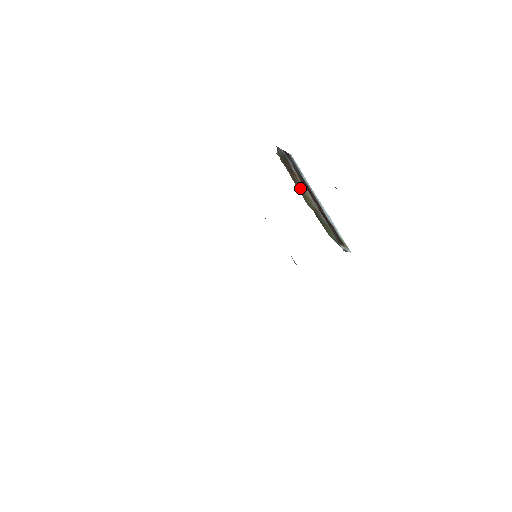
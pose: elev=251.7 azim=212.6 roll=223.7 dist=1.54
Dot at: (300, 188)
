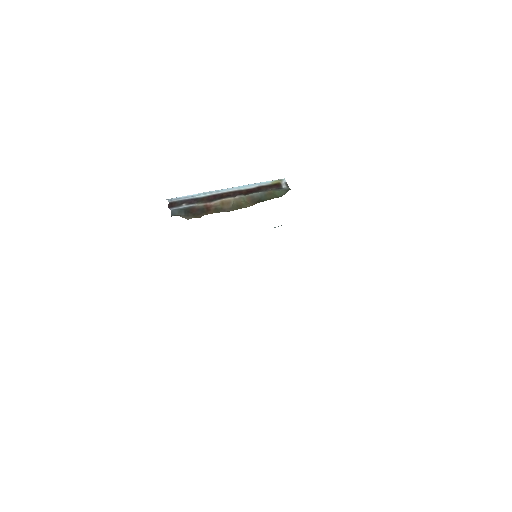
Dot at: (227, 207)
